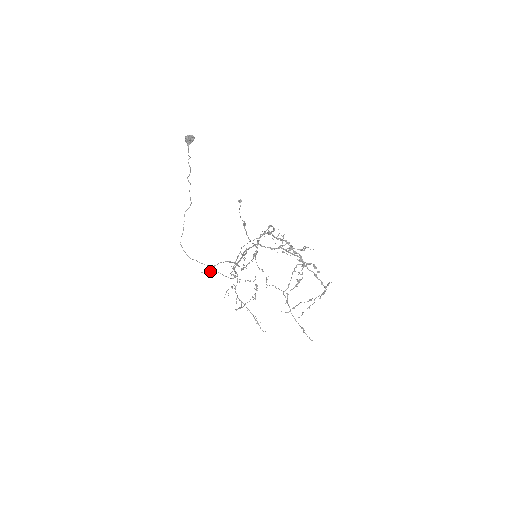
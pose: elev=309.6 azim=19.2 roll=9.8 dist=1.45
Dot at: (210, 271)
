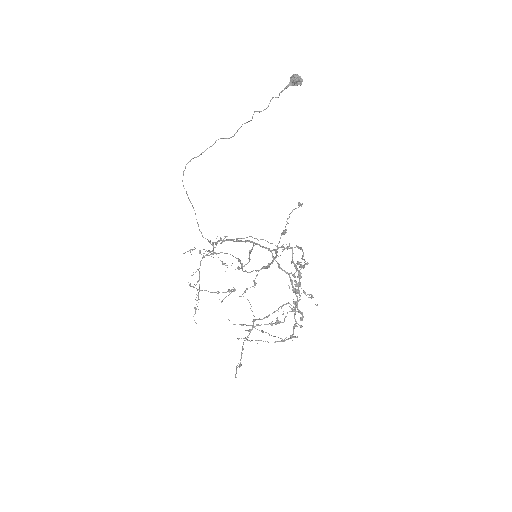
Dot at: (212, 253)
